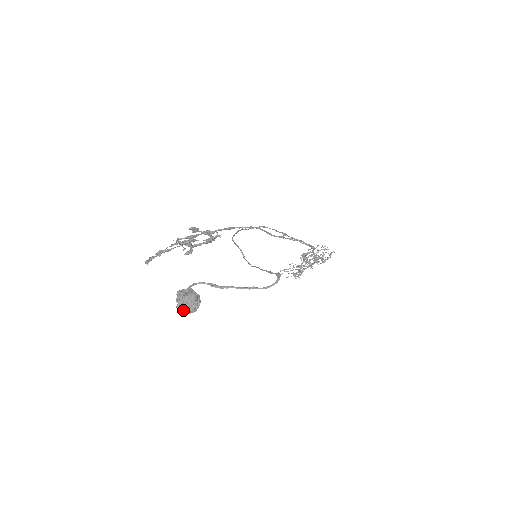
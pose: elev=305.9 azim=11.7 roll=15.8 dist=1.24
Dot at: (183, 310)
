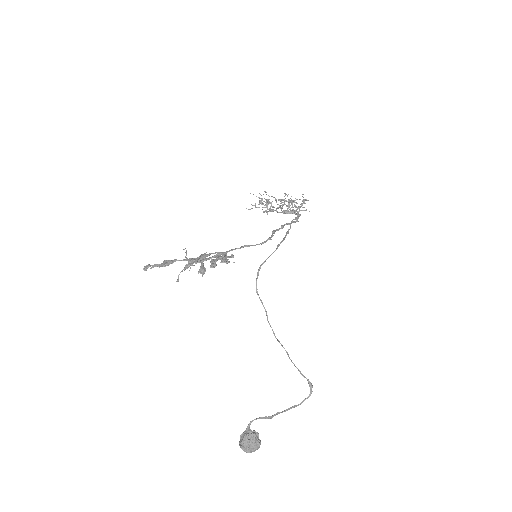
Dot at: occluded
